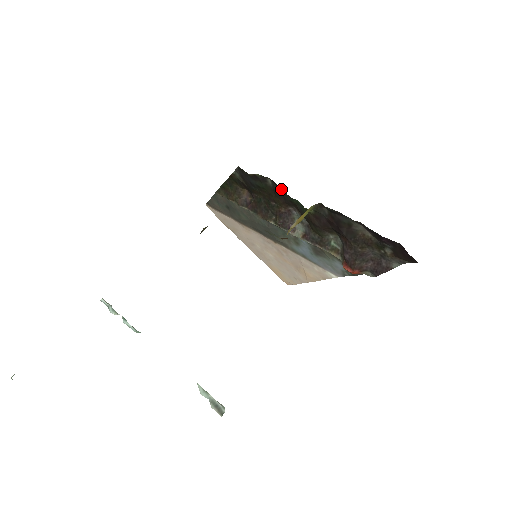
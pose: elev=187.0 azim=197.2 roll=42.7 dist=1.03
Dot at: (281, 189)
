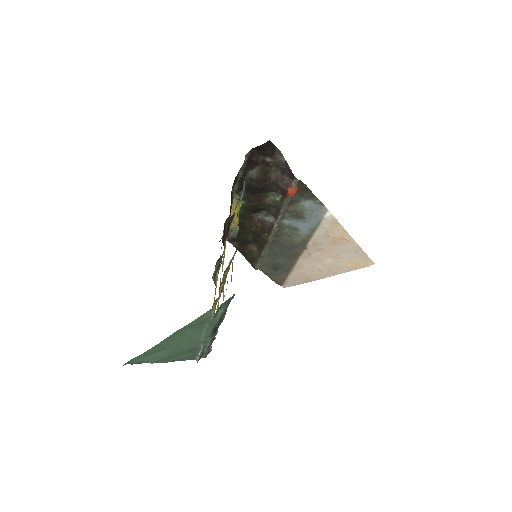
Dot at: occluded
